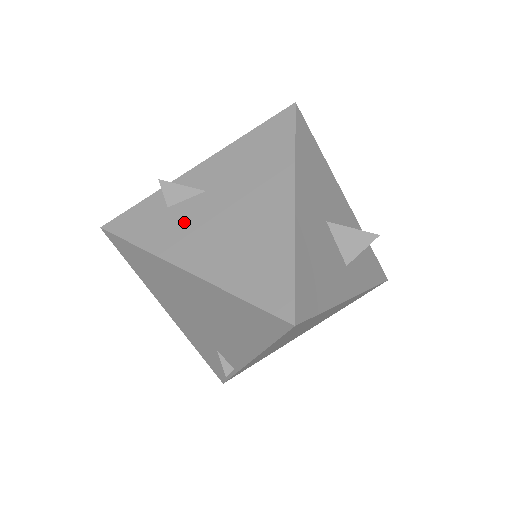
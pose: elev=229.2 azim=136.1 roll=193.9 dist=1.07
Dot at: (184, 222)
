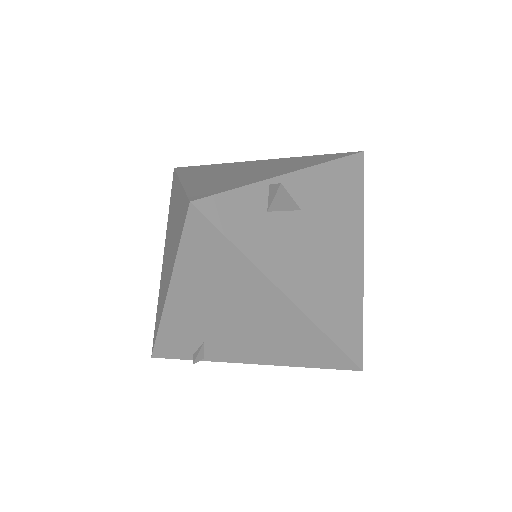
Dot at: (284, 239)
